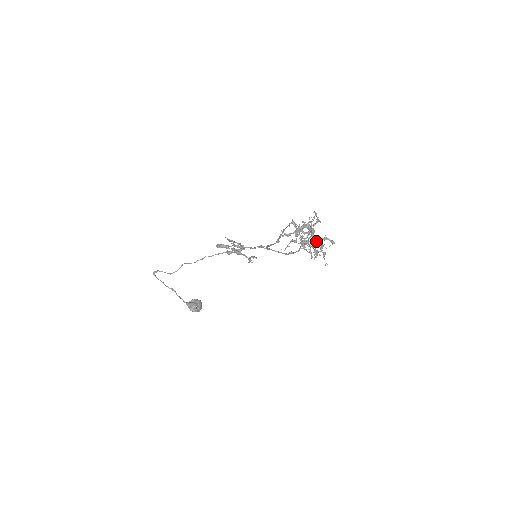
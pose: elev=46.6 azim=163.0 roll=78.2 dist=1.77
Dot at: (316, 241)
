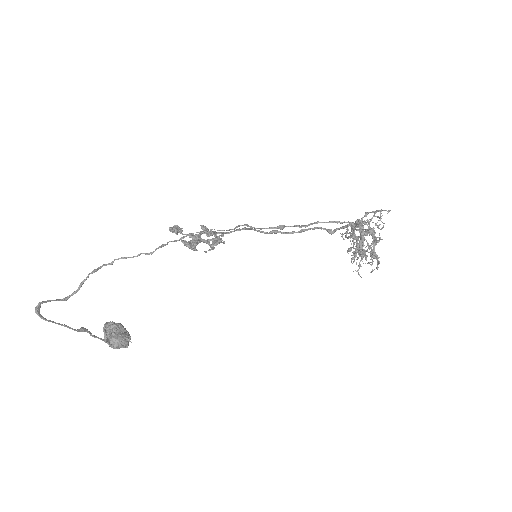
Dot at: occluded
